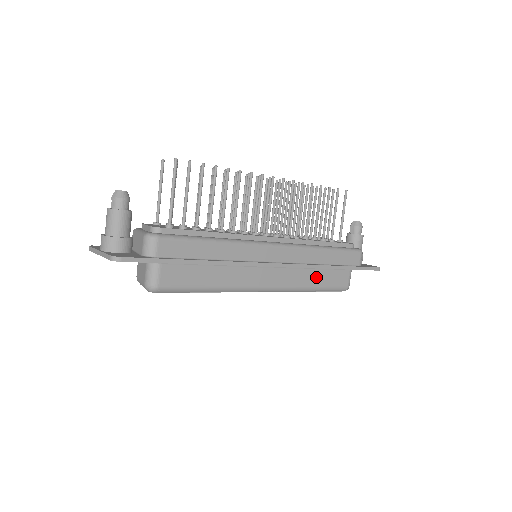
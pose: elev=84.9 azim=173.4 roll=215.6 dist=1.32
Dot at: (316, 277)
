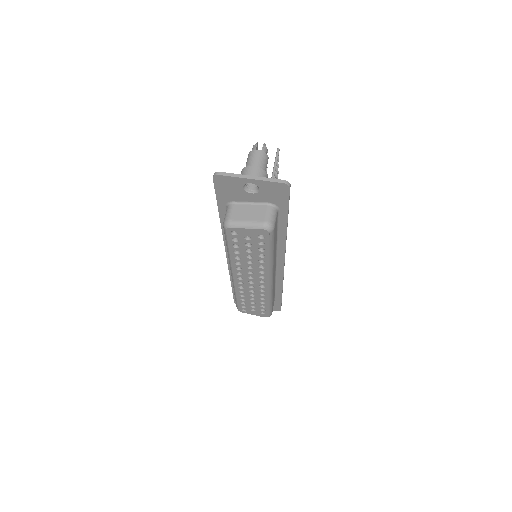
Dot at: occluded
